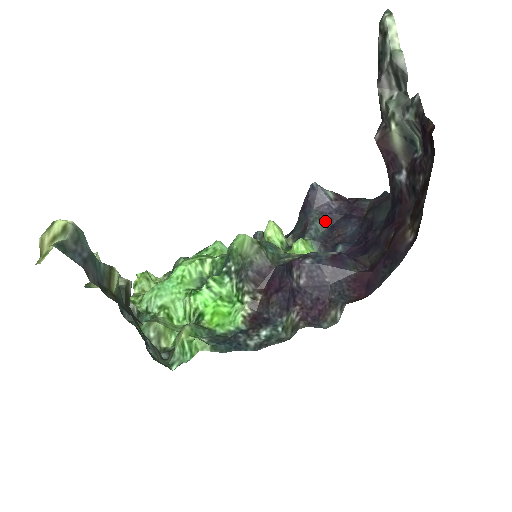
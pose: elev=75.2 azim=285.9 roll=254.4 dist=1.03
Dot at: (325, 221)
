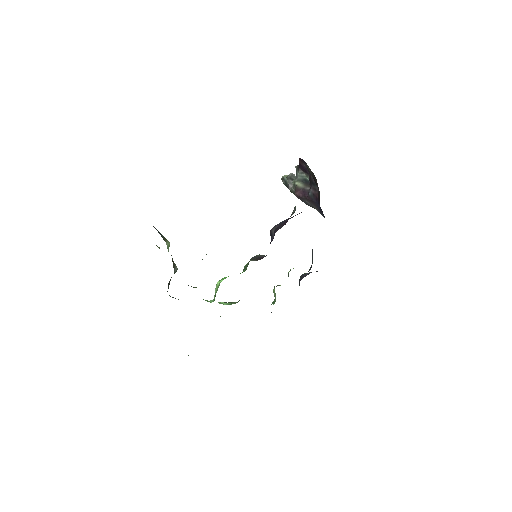
Dot at: occluded
